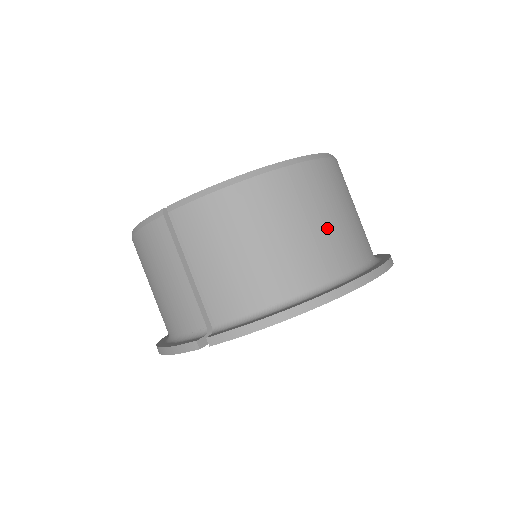
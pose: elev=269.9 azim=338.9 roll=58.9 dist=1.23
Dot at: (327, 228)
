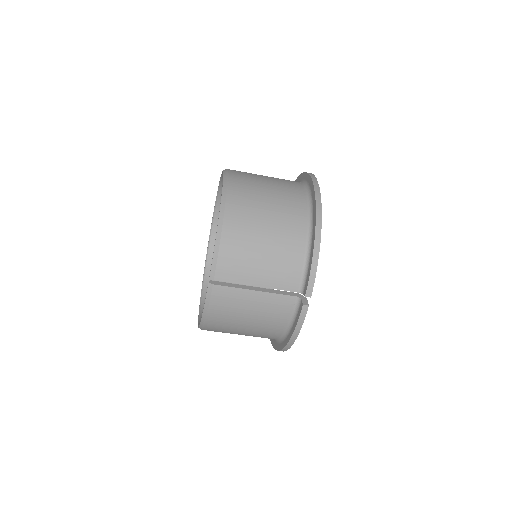
Dot at: (274, 193)
